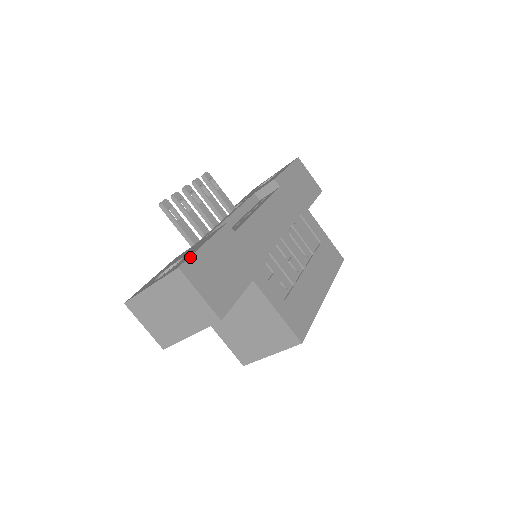
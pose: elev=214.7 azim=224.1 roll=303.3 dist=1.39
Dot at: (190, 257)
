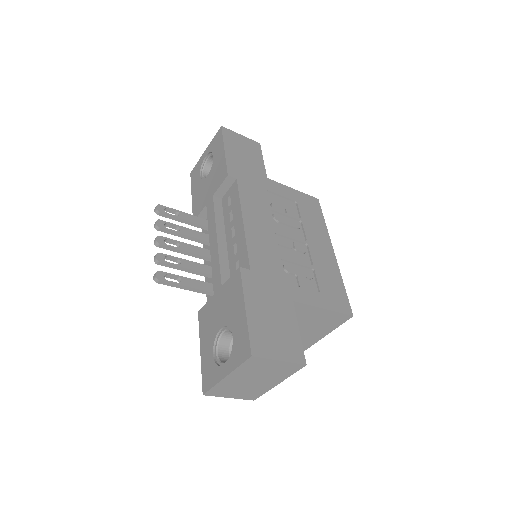
Dot at: (249, 336)
